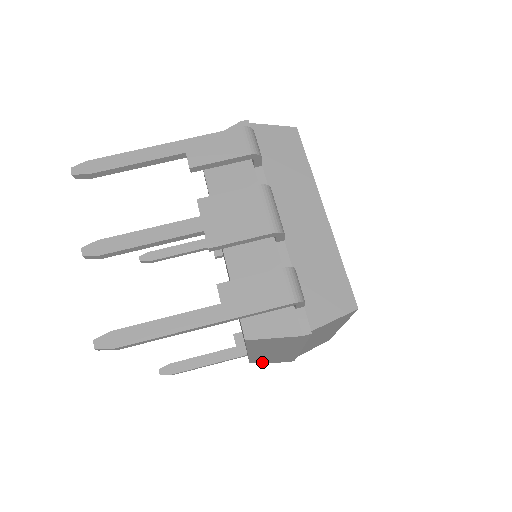
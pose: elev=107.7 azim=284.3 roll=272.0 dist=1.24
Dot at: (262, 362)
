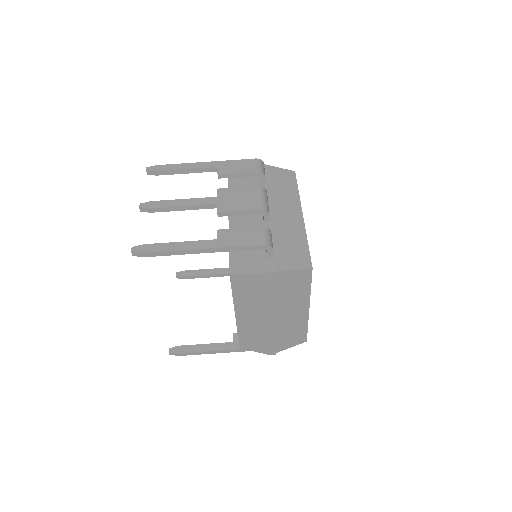
Dot at: (250, 349)
